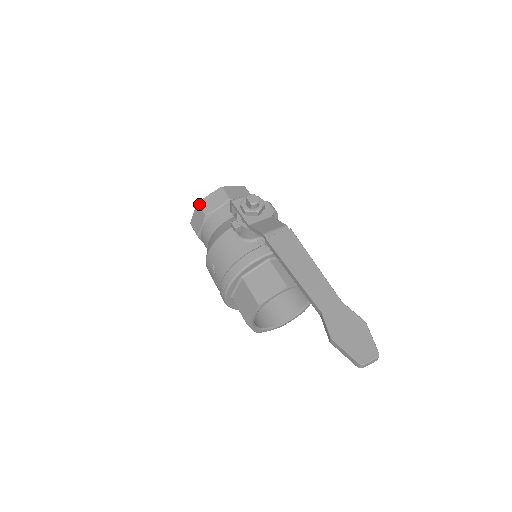
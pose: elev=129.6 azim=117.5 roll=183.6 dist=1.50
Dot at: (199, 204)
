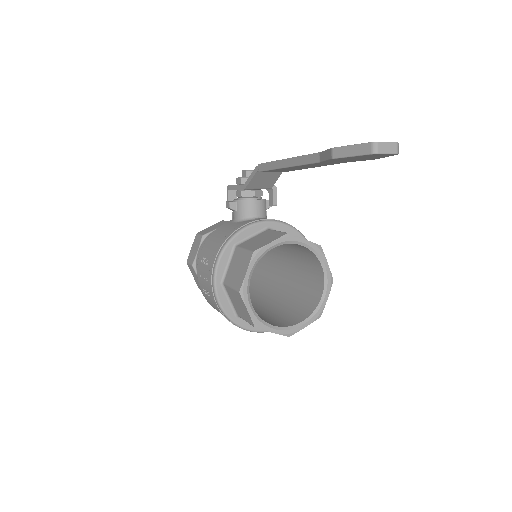
Dot at: (198, 233)
